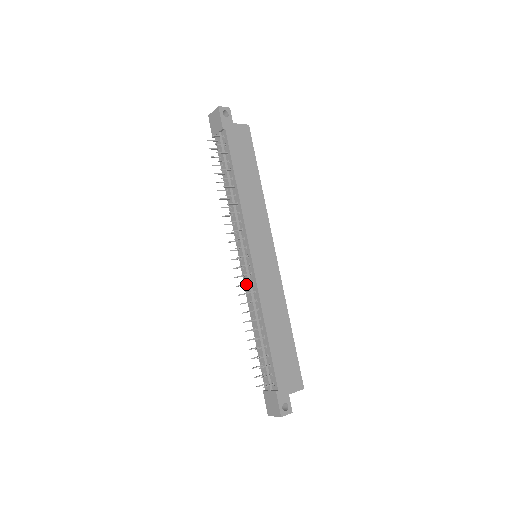
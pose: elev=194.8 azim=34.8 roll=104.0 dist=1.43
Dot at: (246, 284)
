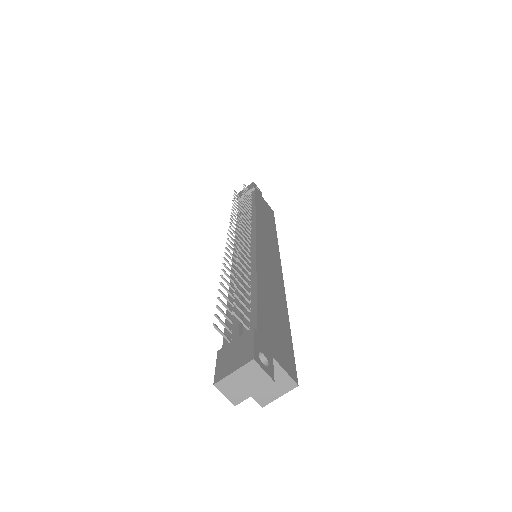
Dot at: (236, 259)
